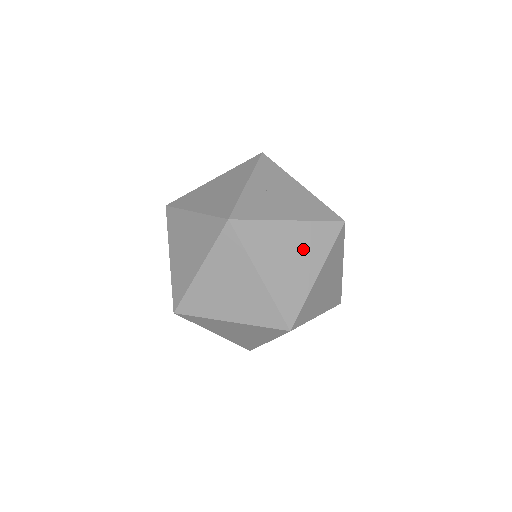
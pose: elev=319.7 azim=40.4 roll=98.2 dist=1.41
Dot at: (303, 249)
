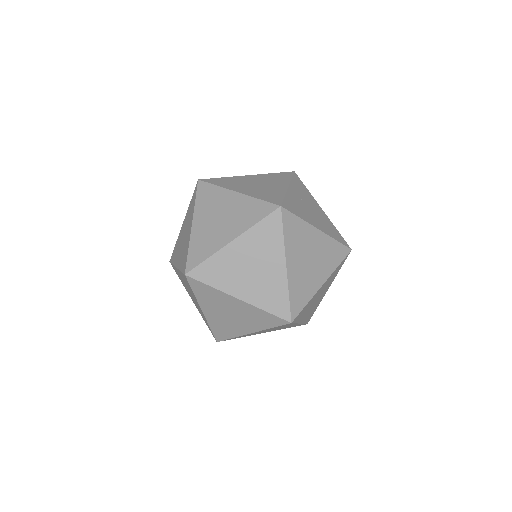
Dot at: (320, 257)
